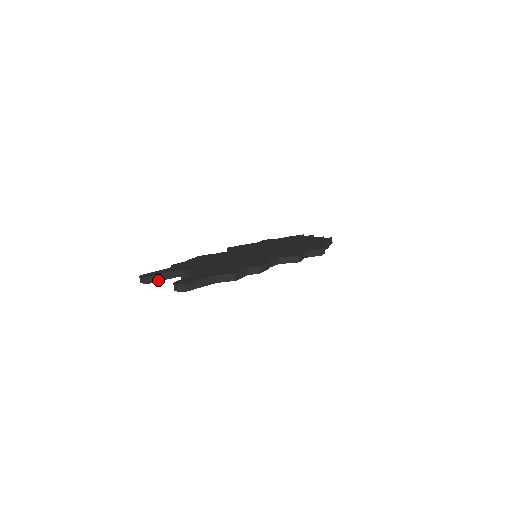
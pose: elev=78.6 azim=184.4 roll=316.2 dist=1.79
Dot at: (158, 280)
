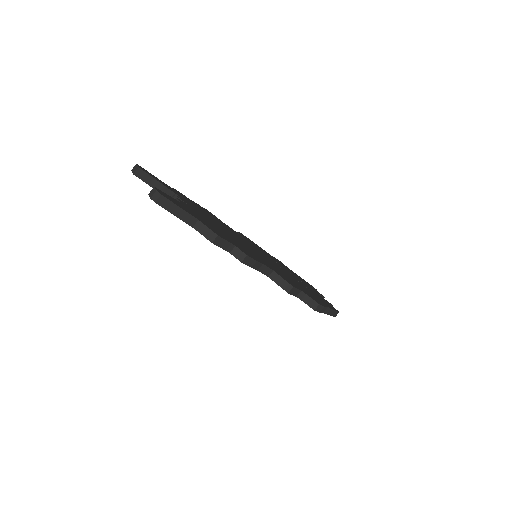
Dot at: (148, 182)
